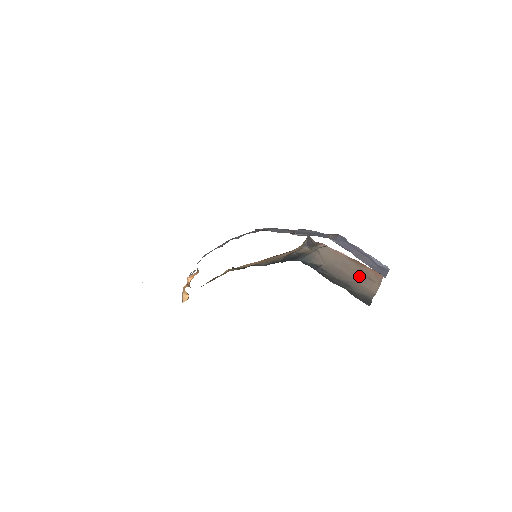
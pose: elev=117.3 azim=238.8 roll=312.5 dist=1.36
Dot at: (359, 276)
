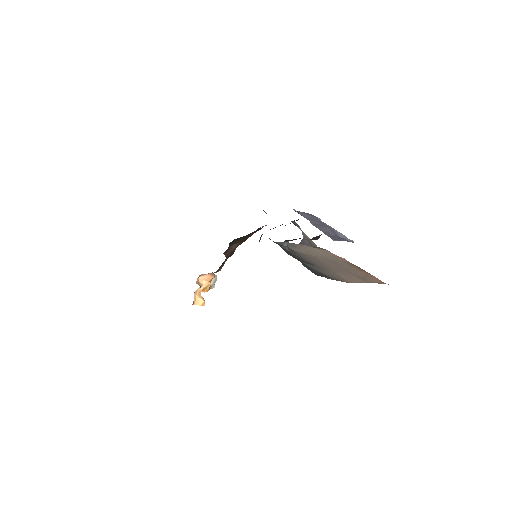
Dot at: (343, 270)
